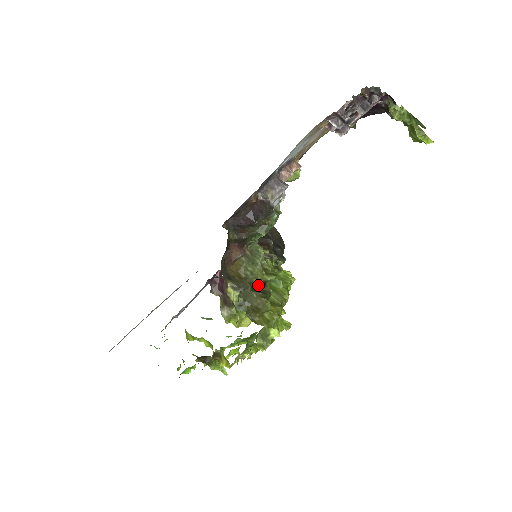
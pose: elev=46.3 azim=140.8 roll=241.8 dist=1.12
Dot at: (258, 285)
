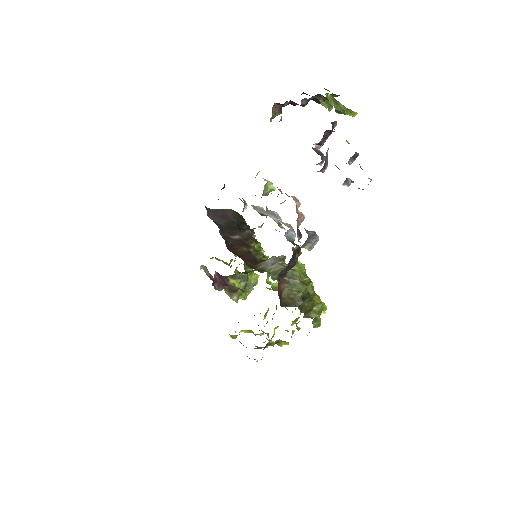
Dot at: occluded
